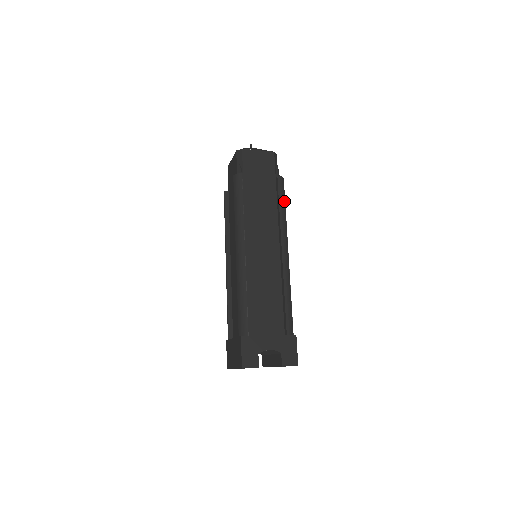
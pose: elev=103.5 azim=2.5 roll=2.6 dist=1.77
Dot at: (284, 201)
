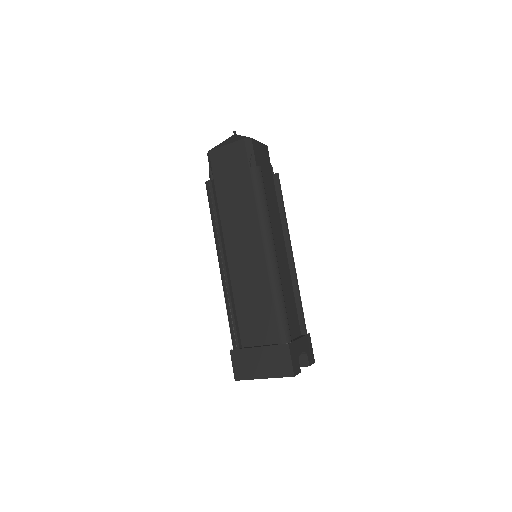
Dot at: occluded
